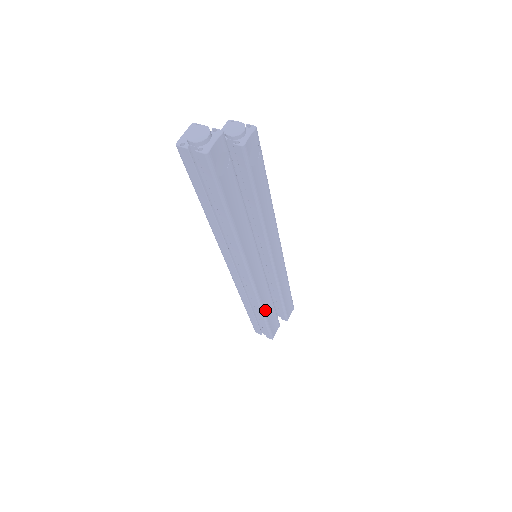
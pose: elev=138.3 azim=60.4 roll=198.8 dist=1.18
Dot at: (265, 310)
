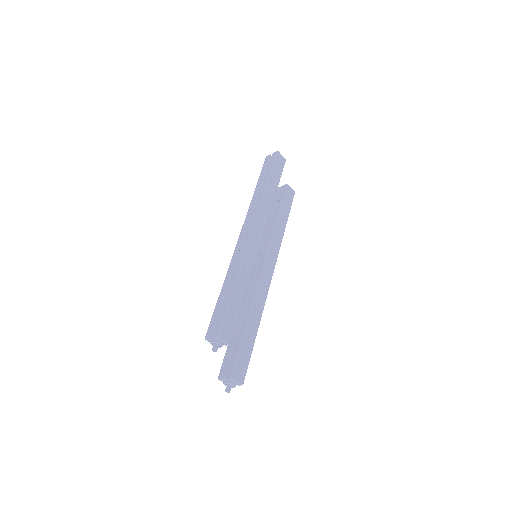
Dot at: (238, 283)
